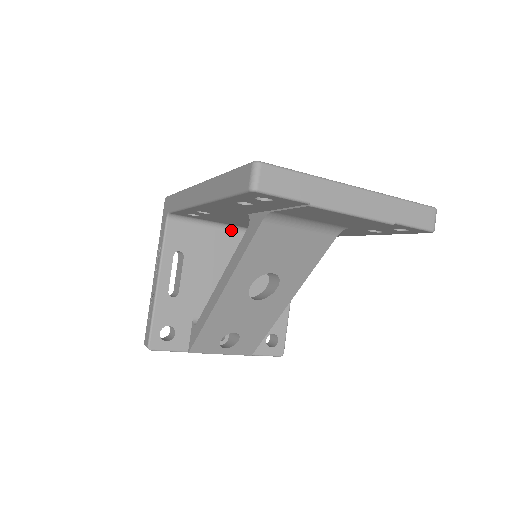
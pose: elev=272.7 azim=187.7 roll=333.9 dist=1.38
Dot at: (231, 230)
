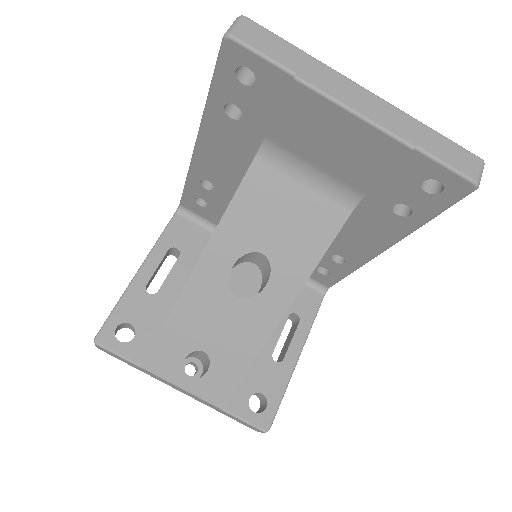
Dot at: occluded
